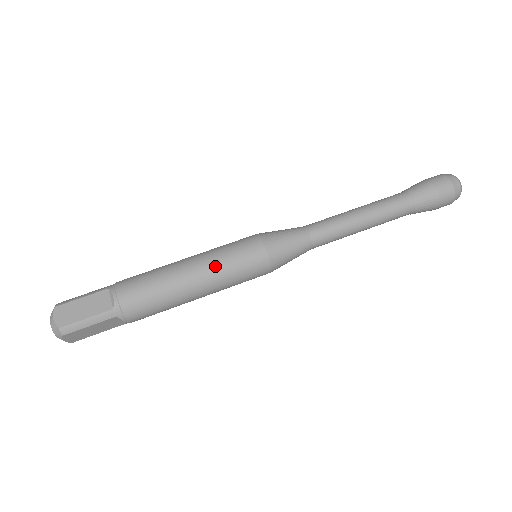
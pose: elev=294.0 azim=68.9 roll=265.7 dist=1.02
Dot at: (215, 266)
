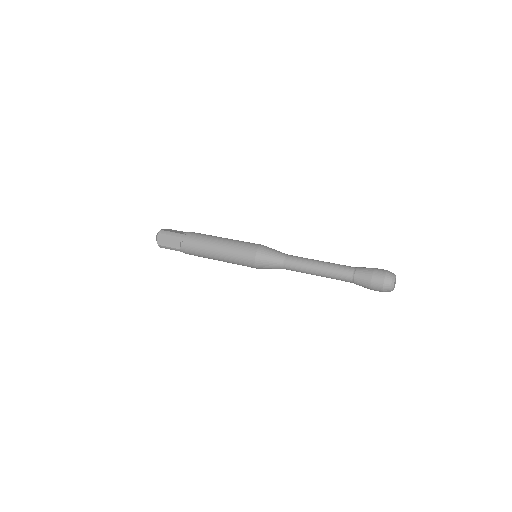
Dot at: (233, 241)
